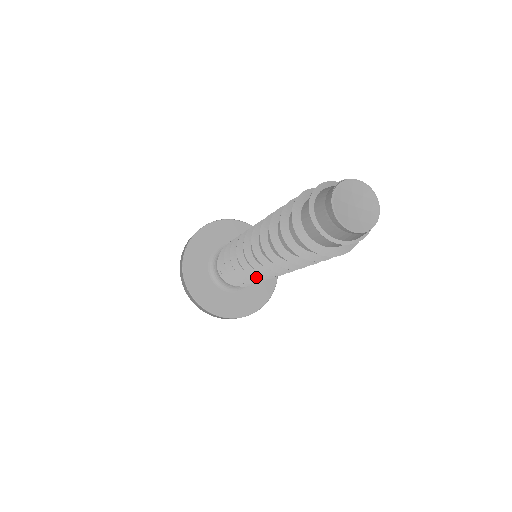
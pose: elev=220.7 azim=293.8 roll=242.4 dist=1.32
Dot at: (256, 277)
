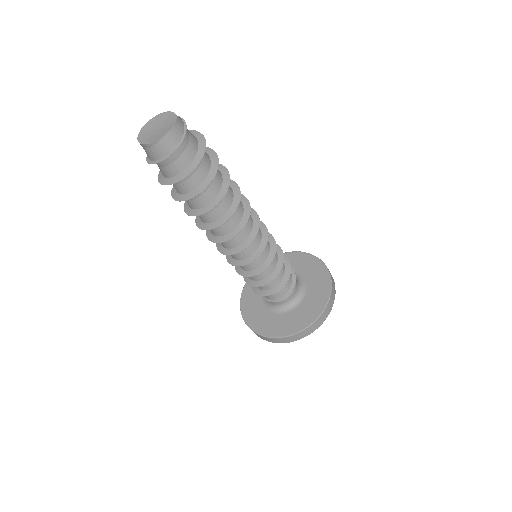
Dot at: (238, 266)
